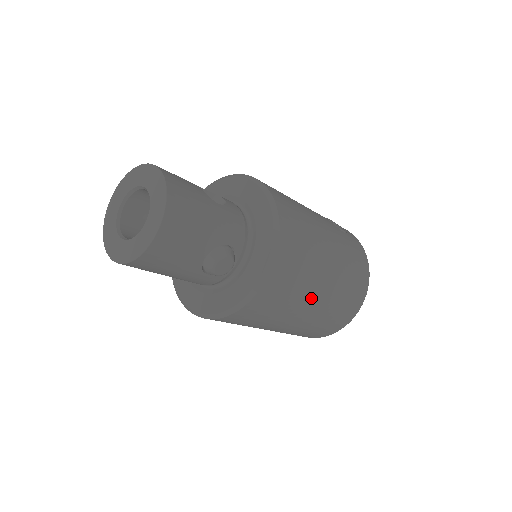
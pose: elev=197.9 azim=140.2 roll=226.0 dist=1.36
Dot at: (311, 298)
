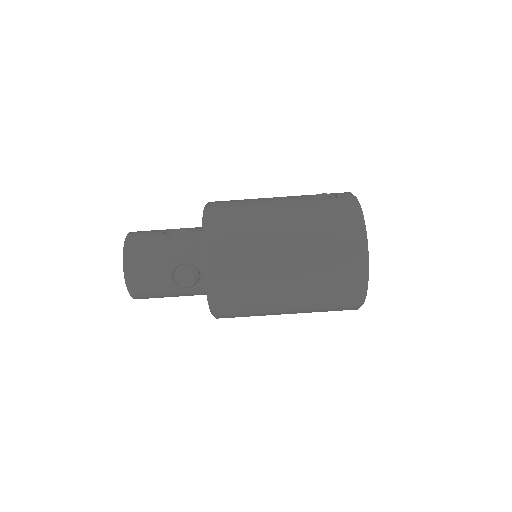
Dot at: (276, 279)
